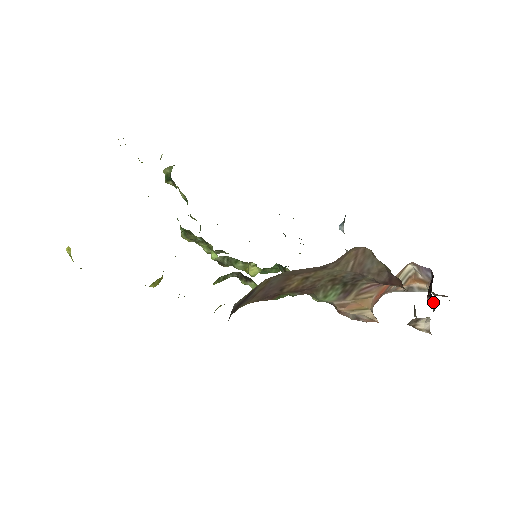
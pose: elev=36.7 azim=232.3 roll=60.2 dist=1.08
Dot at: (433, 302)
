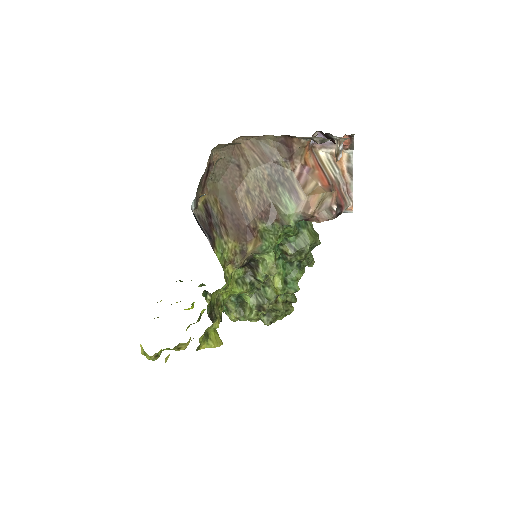
Dot at: (330, 135)
